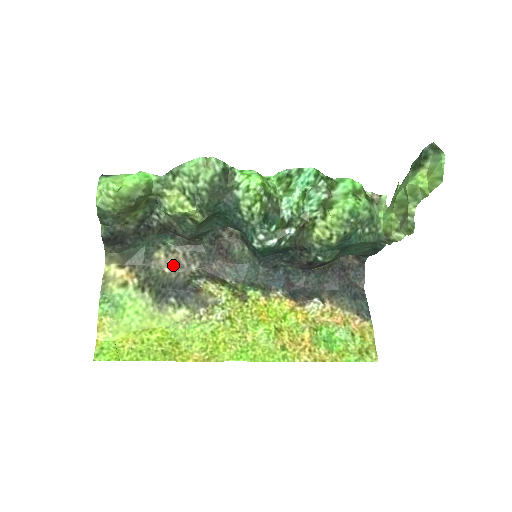
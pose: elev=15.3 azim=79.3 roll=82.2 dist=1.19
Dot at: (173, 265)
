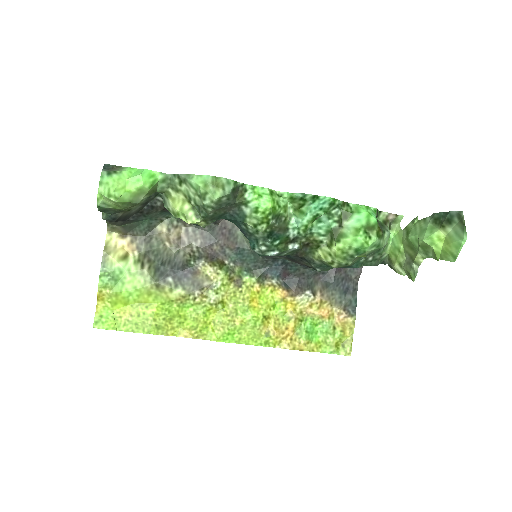
Dot at: (174, 241)
